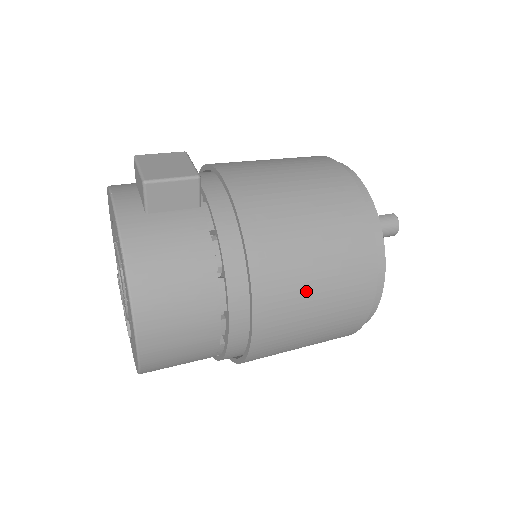
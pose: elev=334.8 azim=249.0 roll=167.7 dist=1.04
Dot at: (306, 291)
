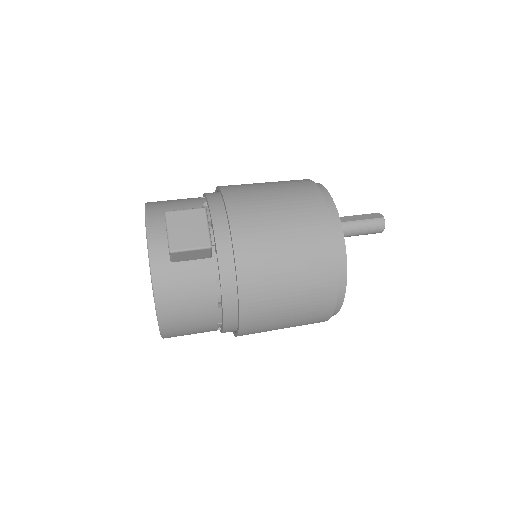
Dot at: (279, 318)
